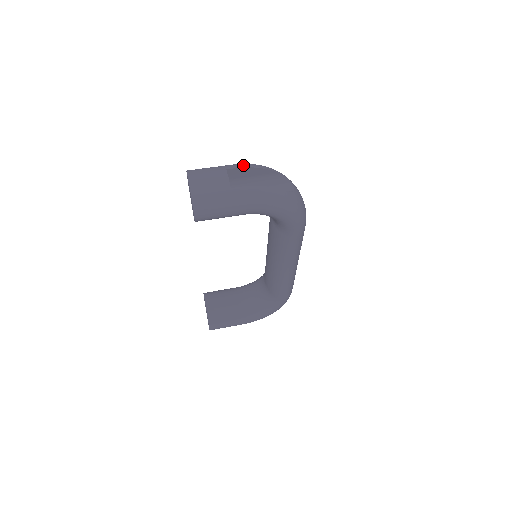
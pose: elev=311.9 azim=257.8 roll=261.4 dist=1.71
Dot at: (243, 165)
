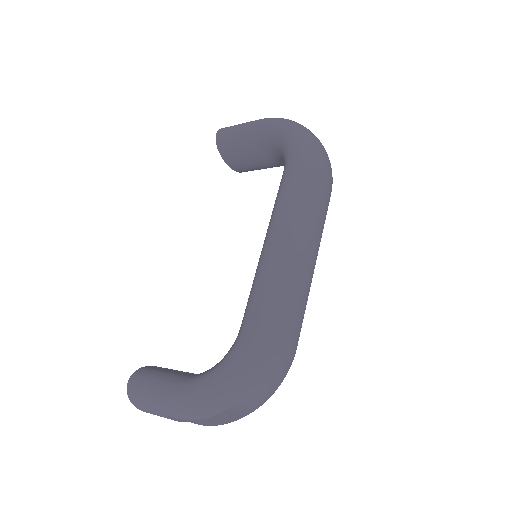
Dot at: occluded
